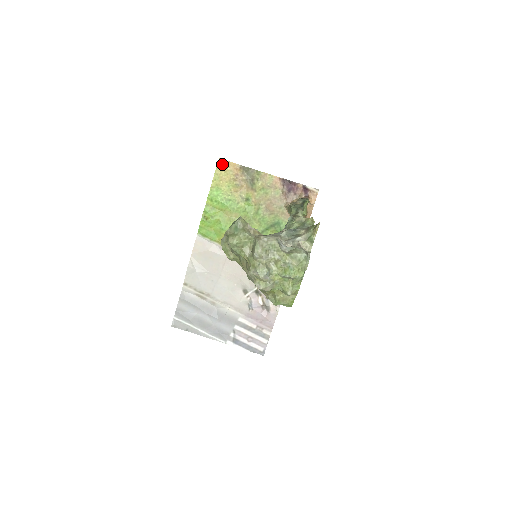
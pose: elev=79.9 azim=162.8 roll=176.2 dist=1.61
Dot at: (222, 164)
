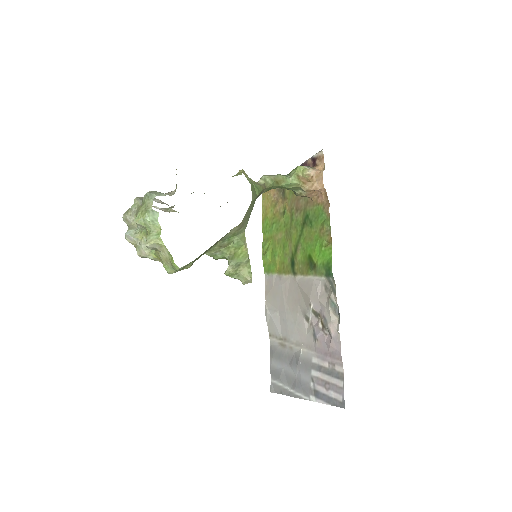
Dot at: (264, 194)
